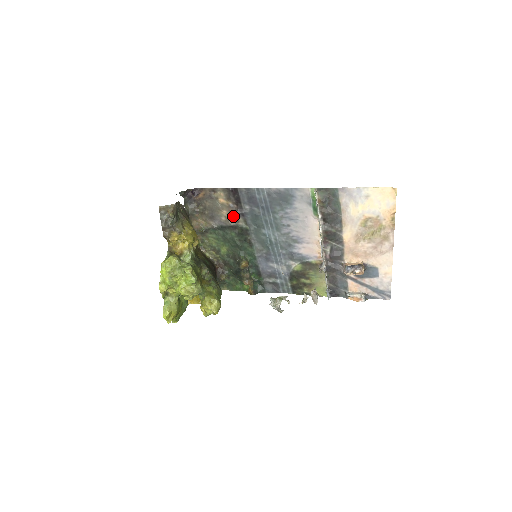
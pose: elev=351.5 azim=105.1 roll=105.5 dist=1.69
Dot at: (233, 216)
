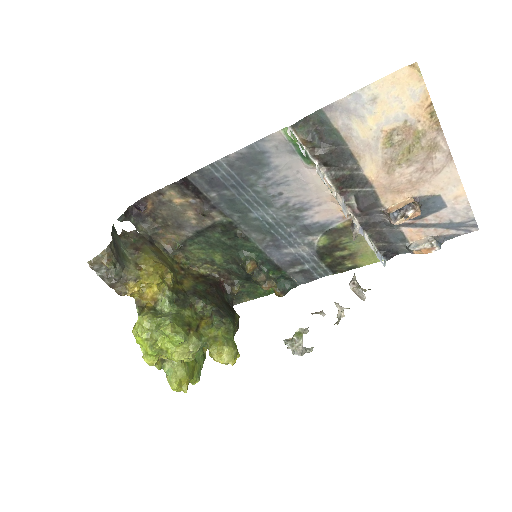
Dot at: (202, 215)
